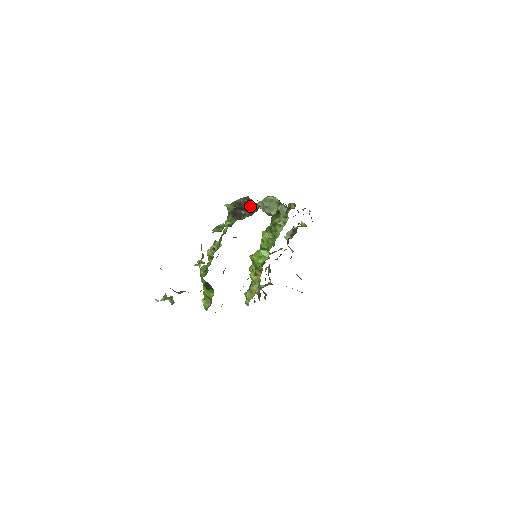
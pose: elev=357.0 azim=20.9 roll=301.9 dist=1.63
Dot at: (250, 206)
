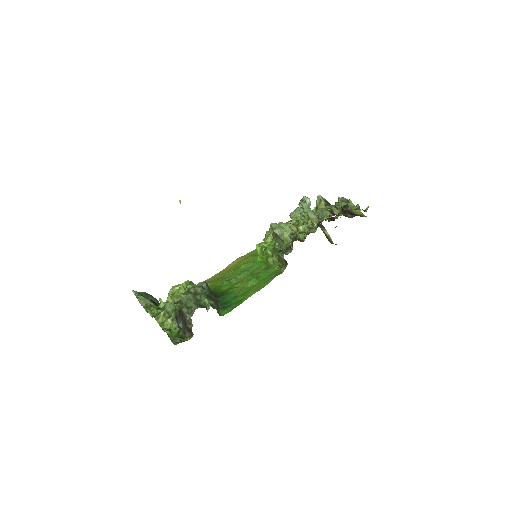
Dot at: (187, 328)
